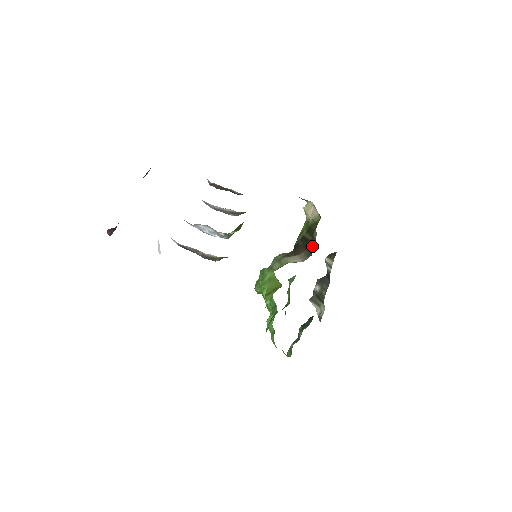
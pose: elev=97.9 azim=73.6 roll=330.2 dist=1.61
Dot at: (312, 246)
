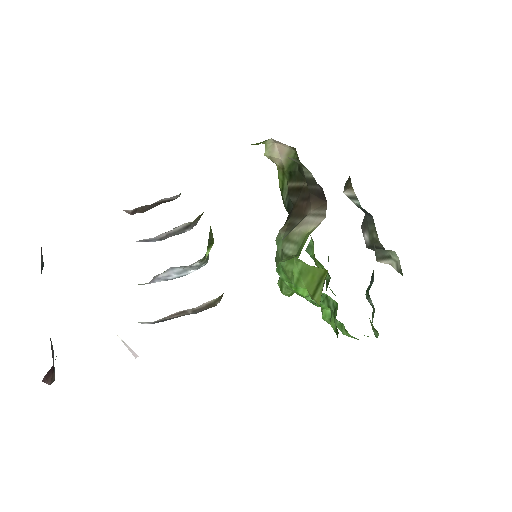
Dot at: (316, 191)
